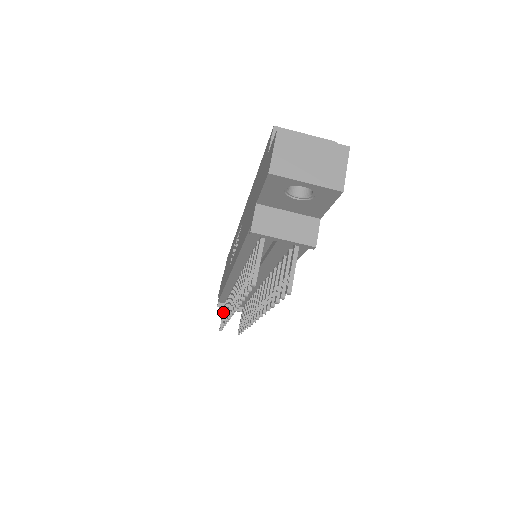
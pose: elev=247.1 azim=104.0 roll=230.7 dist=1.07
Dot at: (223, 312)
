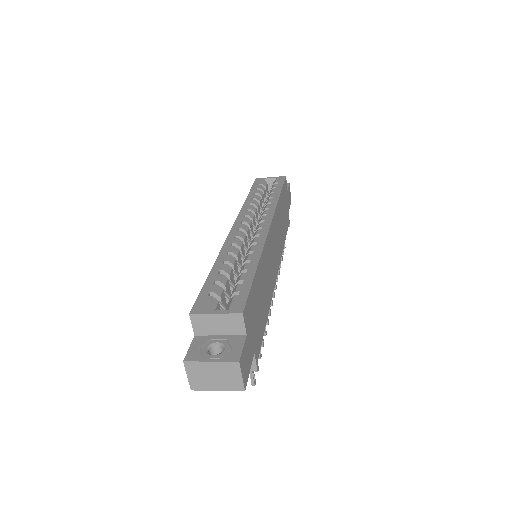
Dot at: occluded
